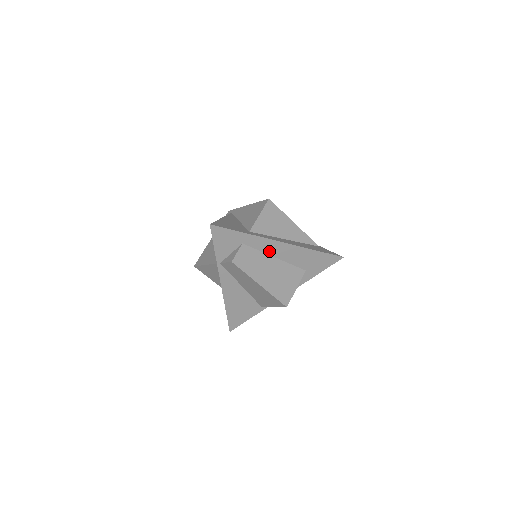
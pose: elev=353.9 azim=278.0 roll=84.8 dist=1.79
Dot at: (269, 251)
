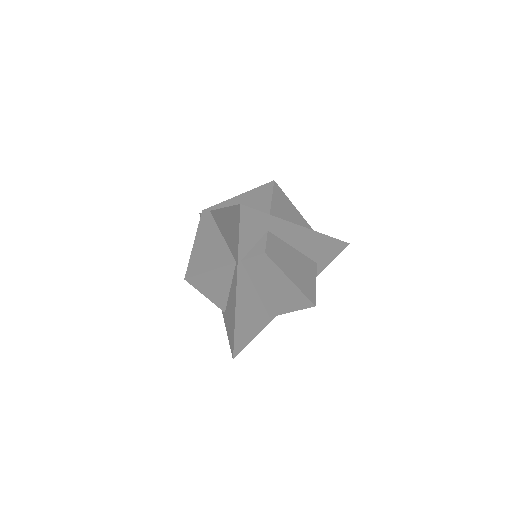
Dot at: (290, 240)
